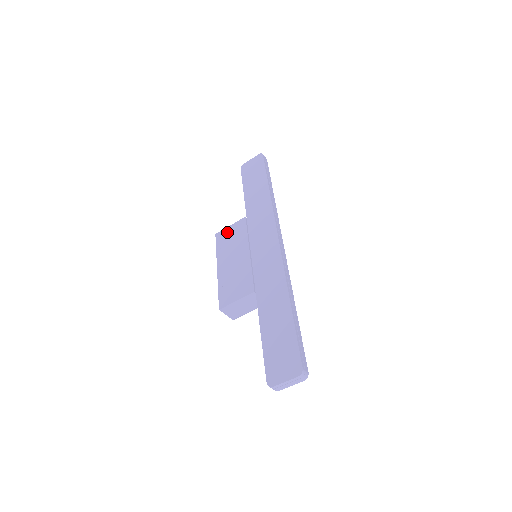
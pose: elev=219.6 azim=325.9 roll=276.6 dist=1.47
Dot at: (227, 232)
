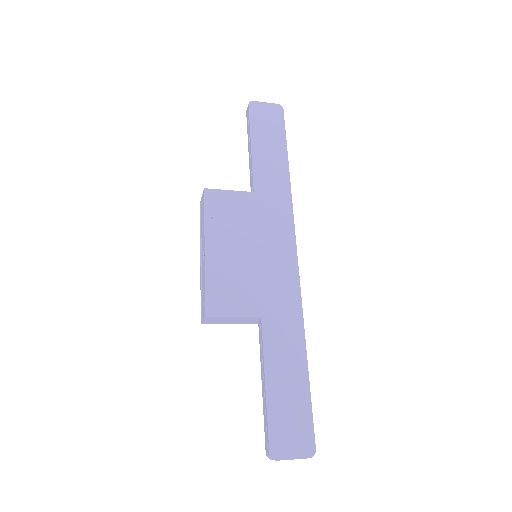
Dot at: (224, 198)
